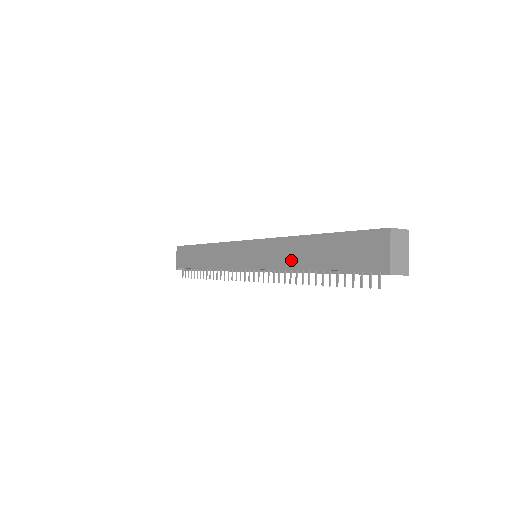
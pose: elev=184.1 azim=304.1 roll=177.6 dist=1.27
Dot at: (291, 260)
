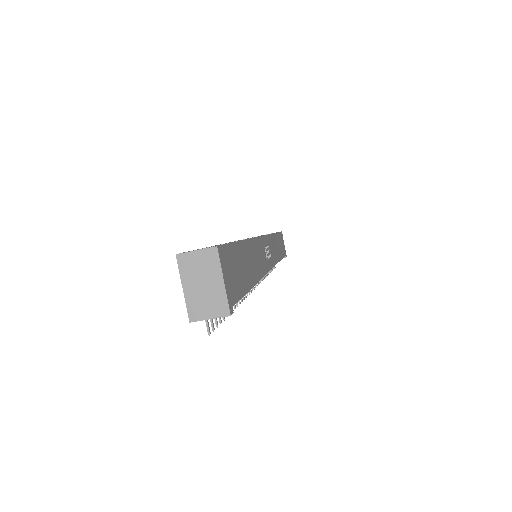
Dot at: occluded
